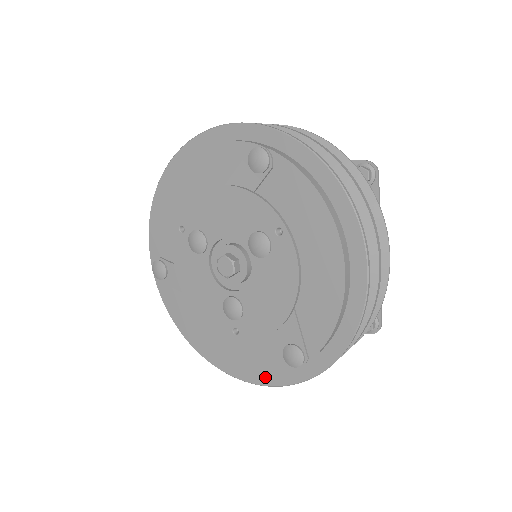
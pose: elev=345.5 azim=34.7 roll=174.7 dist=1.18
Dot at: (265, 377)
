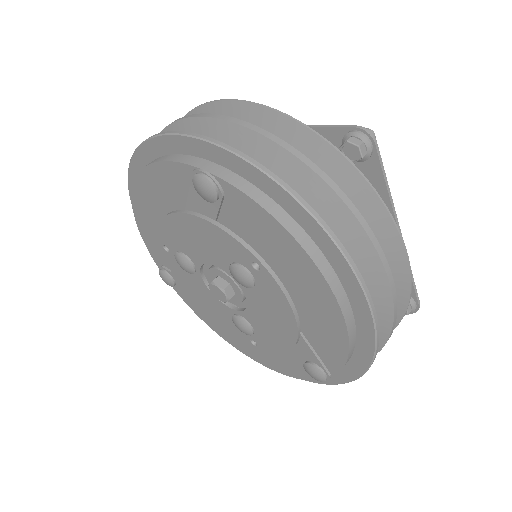
Dot at: occluded
